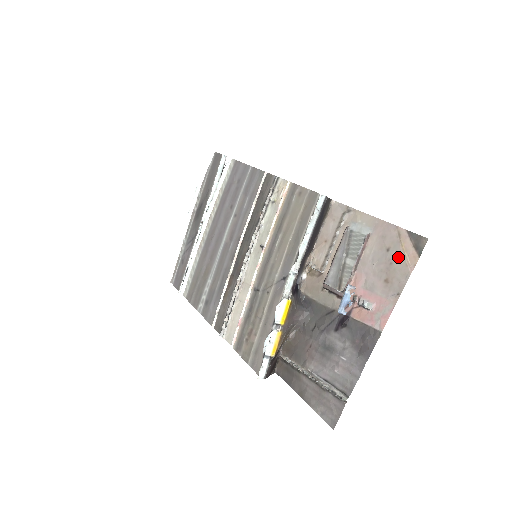
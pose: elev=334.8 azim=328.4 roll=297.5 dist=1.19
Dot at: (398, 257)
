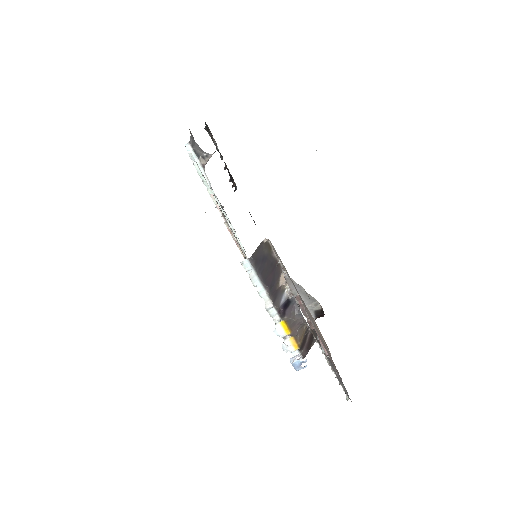
Dot at: (319, 334)
